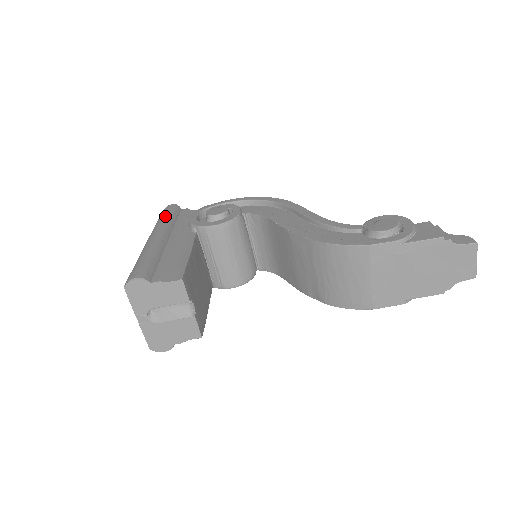
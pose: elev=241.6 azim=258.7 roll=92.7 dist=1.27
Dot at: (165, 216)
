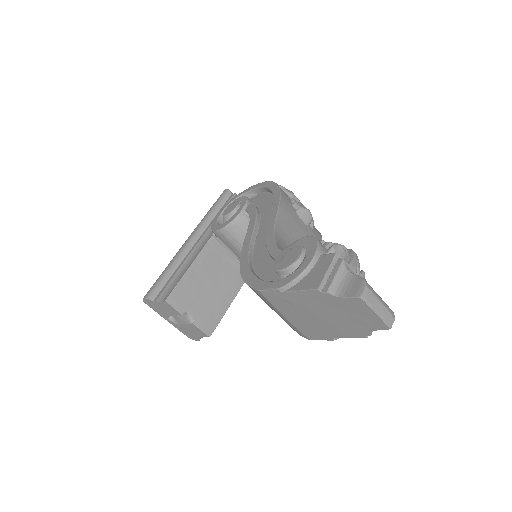
Dot at: (209, 210)
